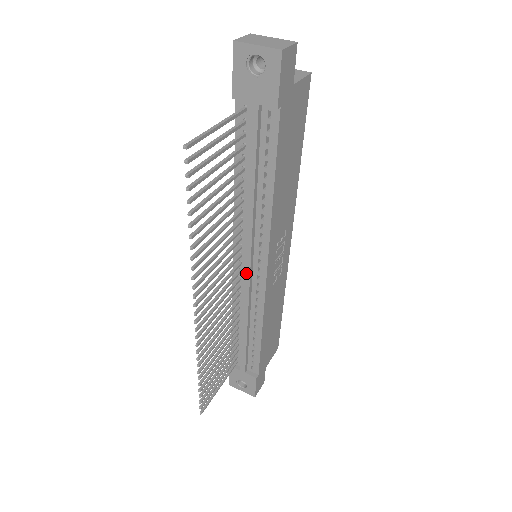
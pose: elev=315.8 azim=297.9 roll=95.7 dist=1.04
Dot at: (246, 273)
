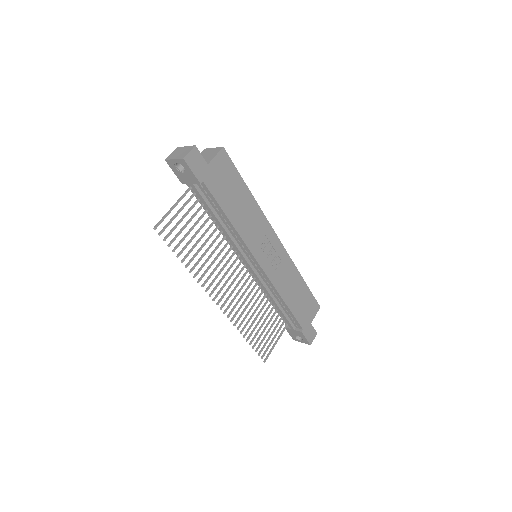
Dot at: (250, 269)
